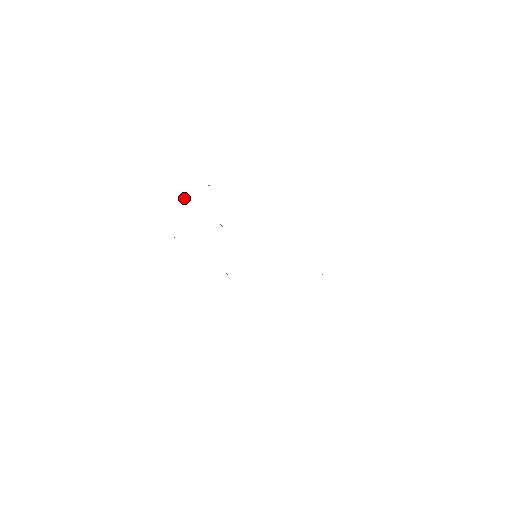
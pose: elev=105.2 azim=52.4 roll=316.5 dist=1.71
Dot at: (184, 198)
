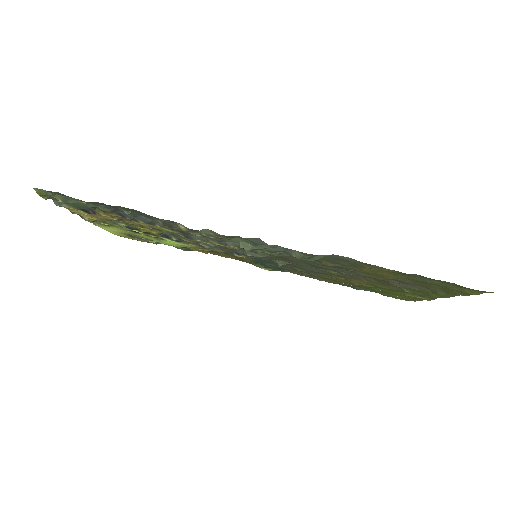
Dot at: (106, 225)
